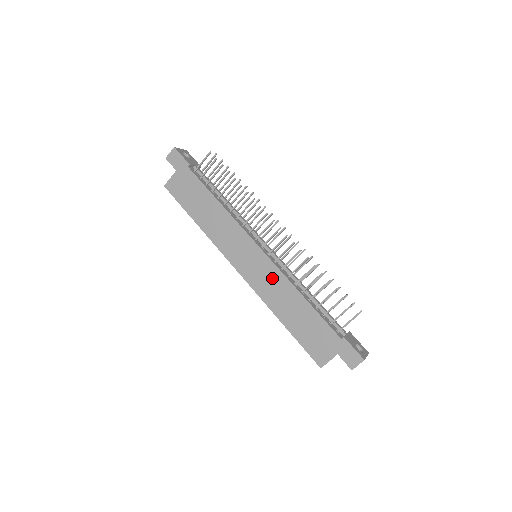
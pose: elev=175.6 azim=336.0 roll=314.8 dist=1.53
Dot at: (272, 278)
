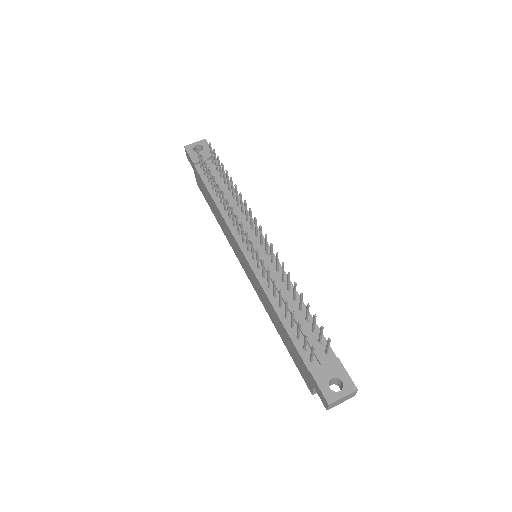
Dot at: (258, 287)
